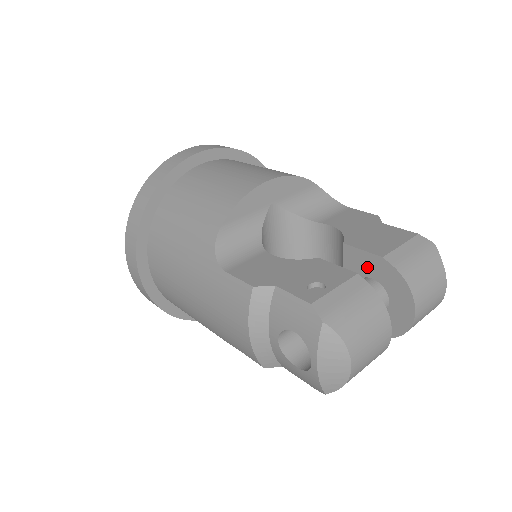
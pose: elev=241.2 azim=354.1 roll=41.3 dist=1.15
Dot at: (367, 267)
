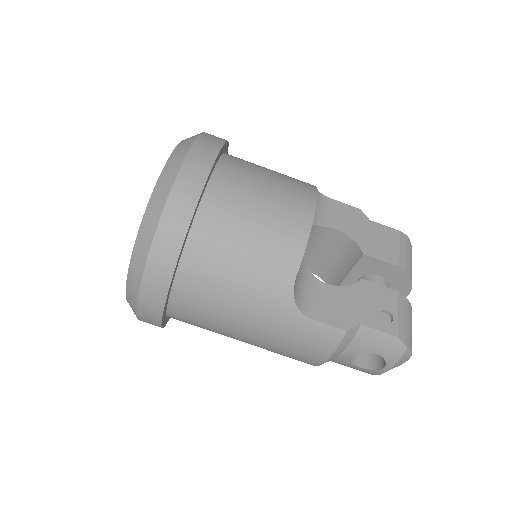
Dot at: (380, 270)
